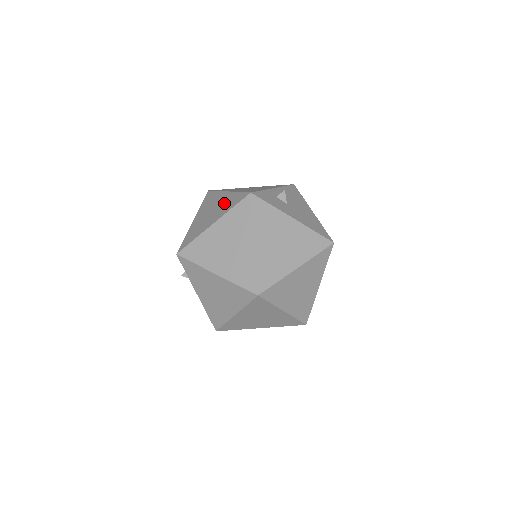
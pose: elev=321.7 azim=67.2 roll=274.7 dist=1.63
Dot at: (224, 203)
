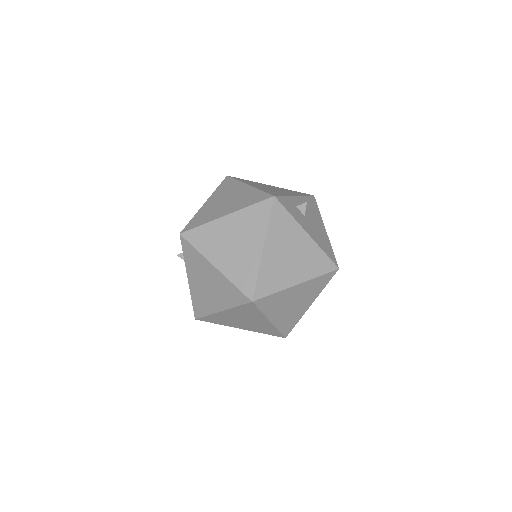
Dot at: (243, 196)
